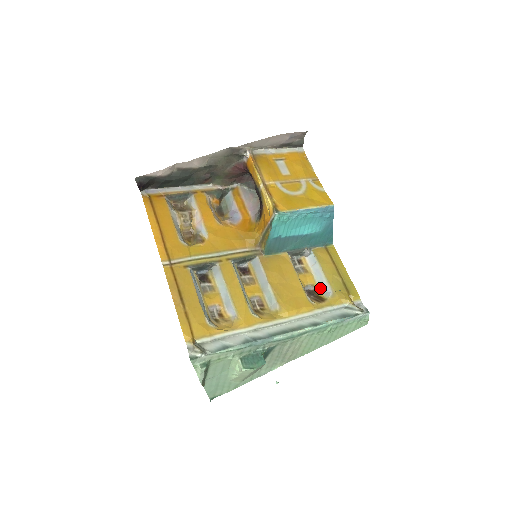
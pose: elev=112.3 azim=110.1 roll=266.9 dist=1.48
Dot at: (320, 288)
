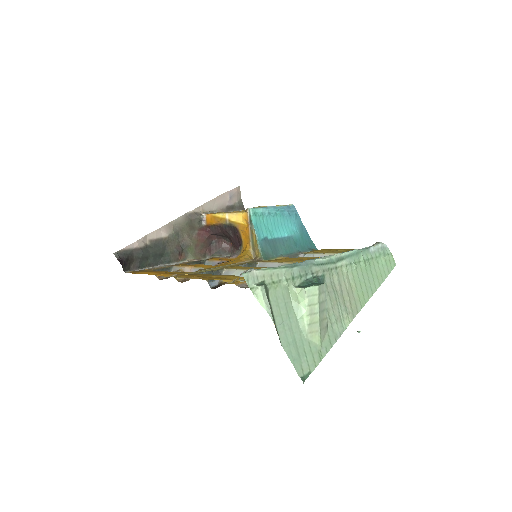
Dot at: occluded
